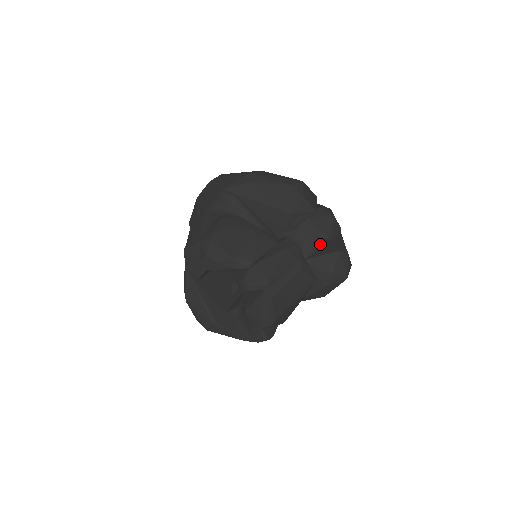
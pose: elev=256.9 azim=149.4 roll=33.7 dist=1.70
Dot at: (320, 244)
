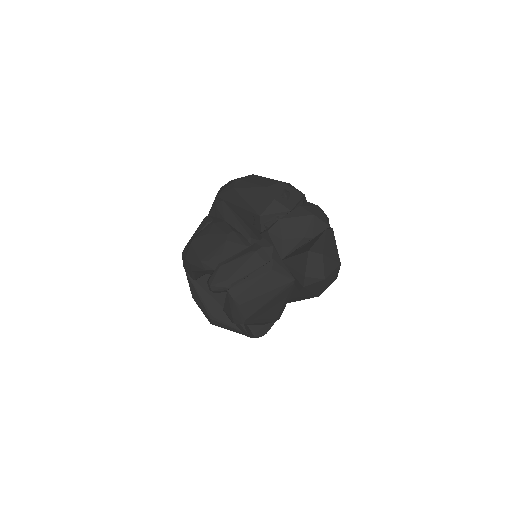
Dot at: (295, 244)
